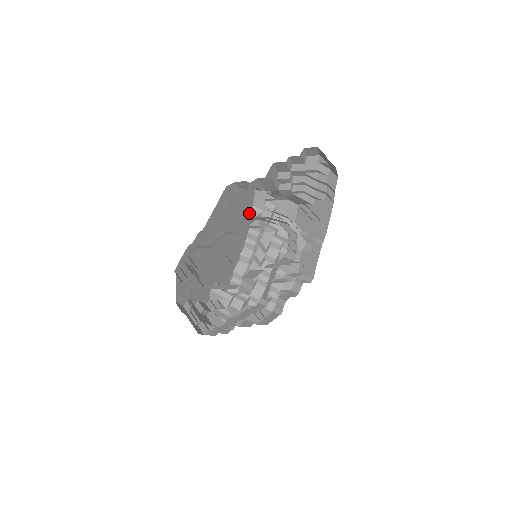
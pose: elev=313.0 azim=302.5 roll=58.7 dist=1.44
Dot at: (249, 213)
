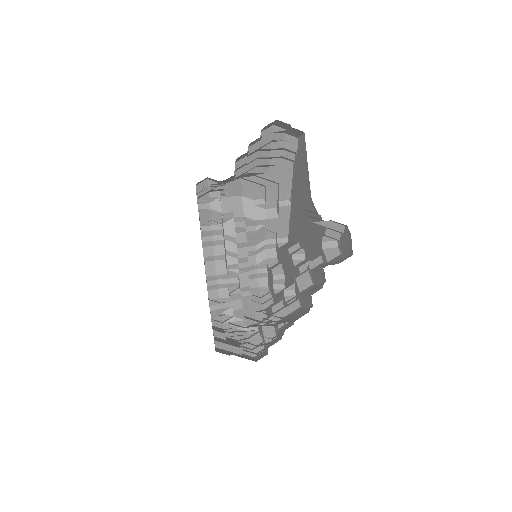
Dot at: occluded
